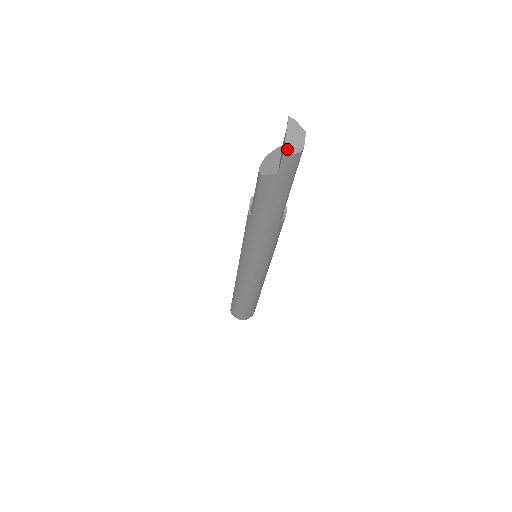
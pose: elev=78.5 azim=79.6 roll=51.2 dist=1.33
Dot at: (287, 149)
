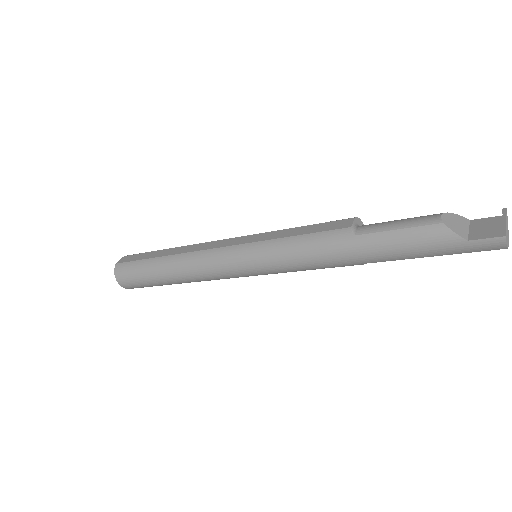
Dot at: (506, 235)
